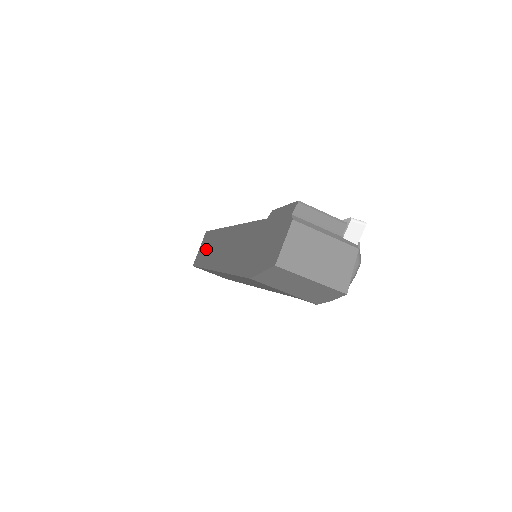
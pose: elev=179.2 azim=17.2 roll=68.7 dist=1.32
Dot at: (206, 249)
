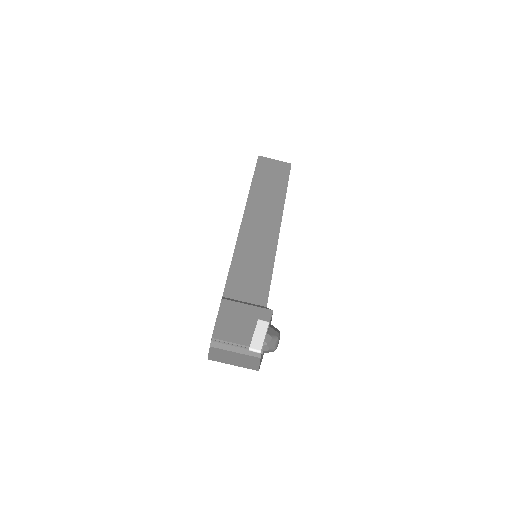
Dot at: occluded
